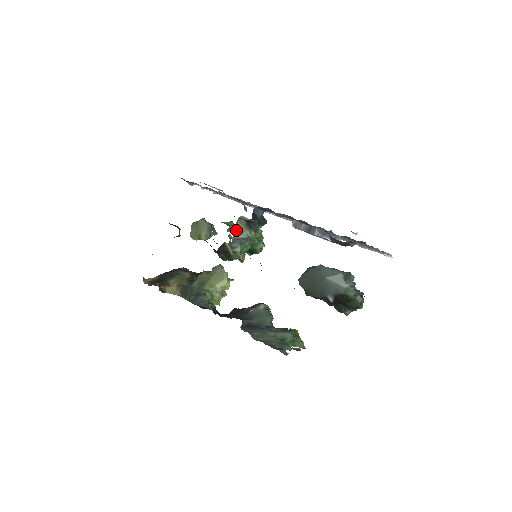
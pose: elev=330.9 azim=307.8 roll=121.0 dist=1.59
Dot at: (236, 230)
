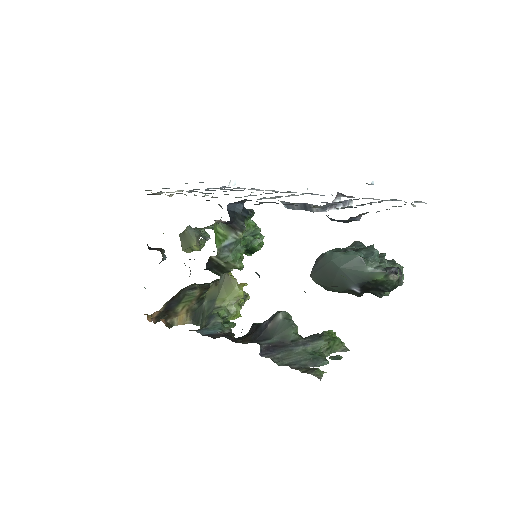
Dot at: (218, 238)
